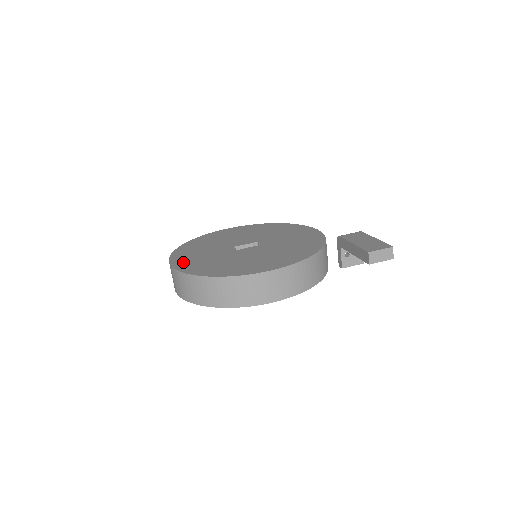
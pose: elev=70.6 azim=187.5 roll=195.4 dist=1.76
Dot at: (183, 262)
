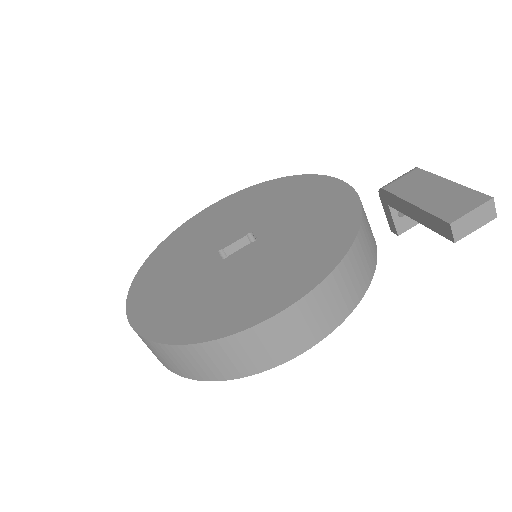
Dot at: (145, 308)
